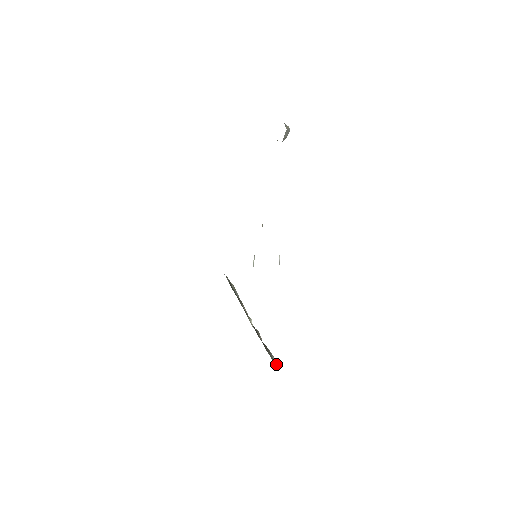
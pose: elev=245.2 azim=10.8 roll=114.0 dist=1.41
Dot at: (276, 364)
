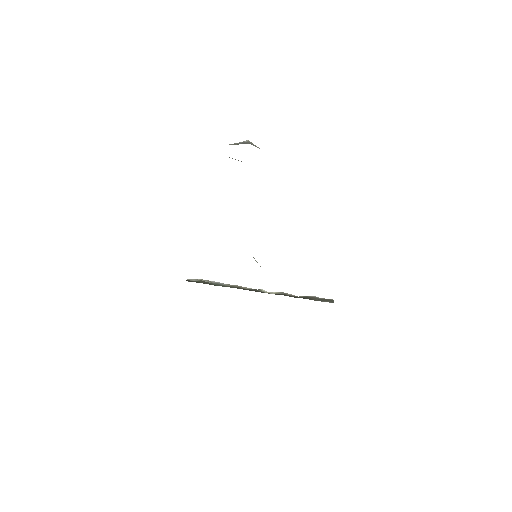
Dot at: (331, 301)
